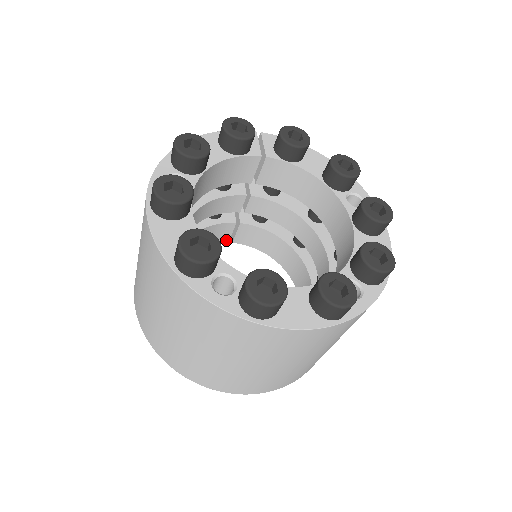
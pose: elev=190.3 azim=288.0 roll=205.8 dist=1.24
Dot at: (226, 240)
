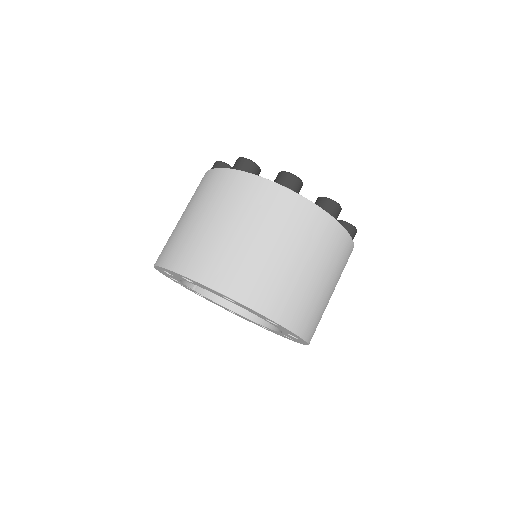
Dot at: (192, 285)
